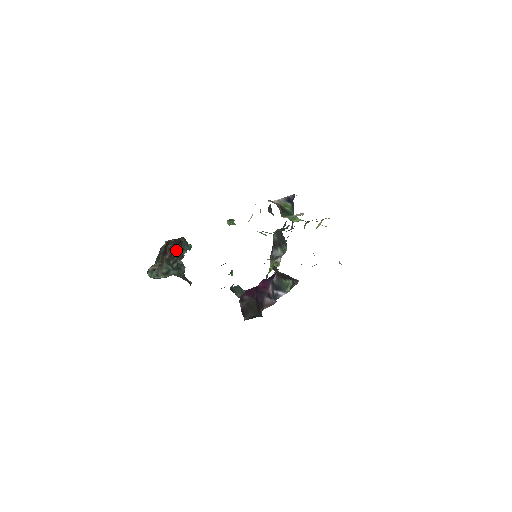
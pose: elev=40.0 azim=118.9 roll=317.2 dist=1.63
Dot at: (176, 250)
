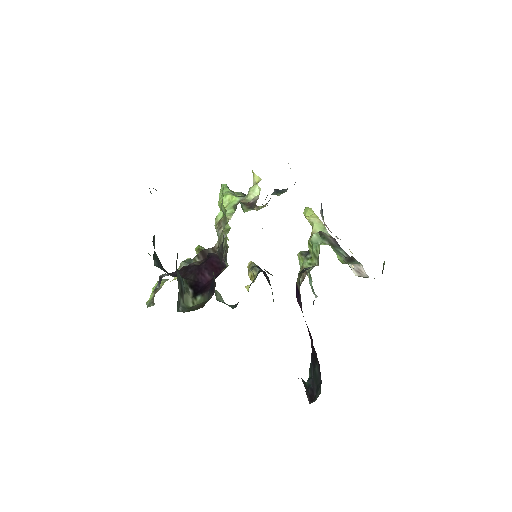
Dot at: occluded
